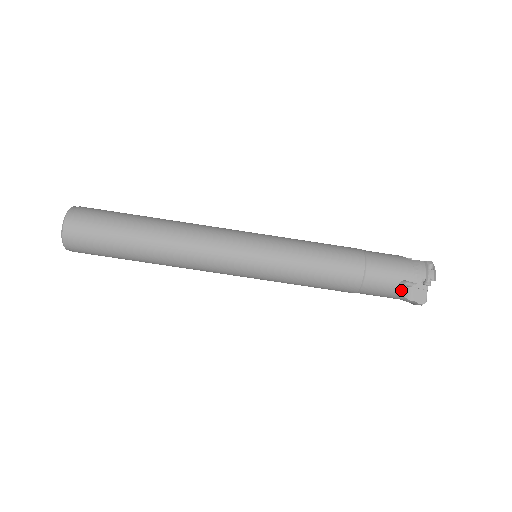
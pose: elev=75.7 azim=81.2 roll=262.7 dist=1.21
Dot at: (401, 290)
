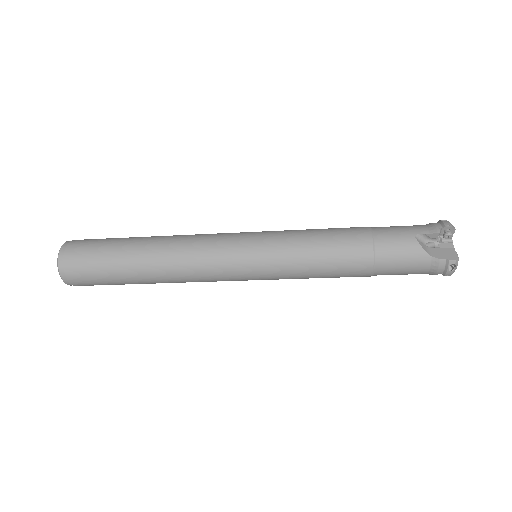
Dot at: occluded
